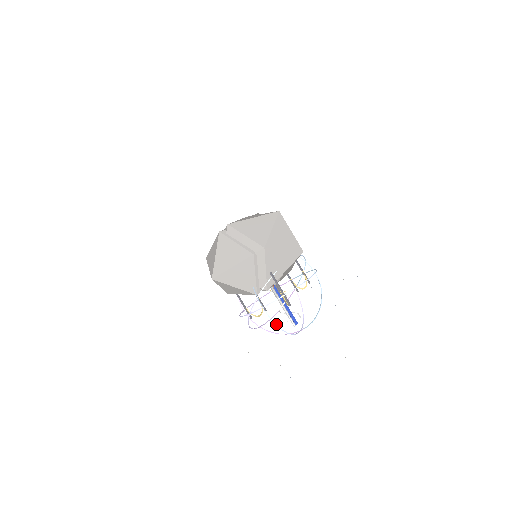
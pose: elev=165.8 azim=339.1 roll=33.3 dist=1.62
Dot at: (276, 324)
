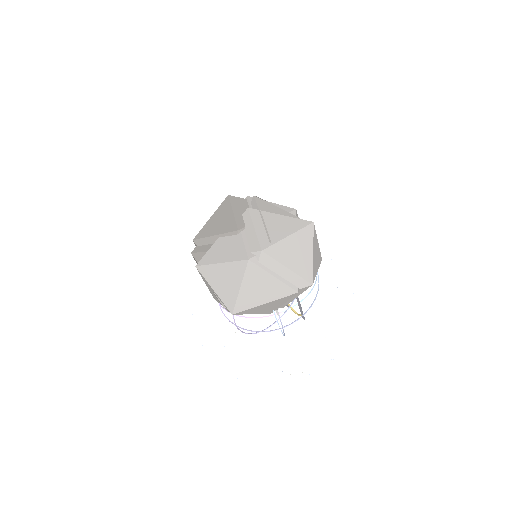
Dot at: occluded
